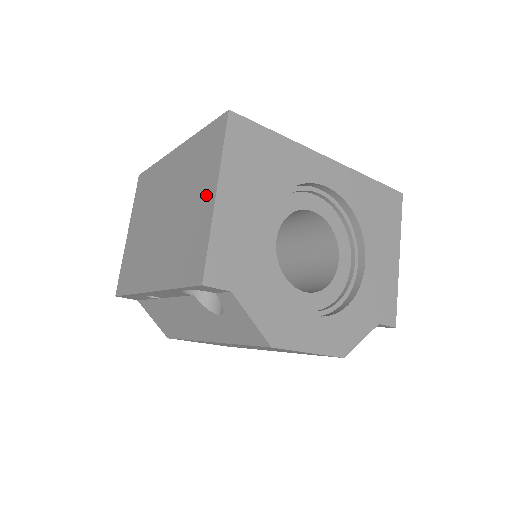
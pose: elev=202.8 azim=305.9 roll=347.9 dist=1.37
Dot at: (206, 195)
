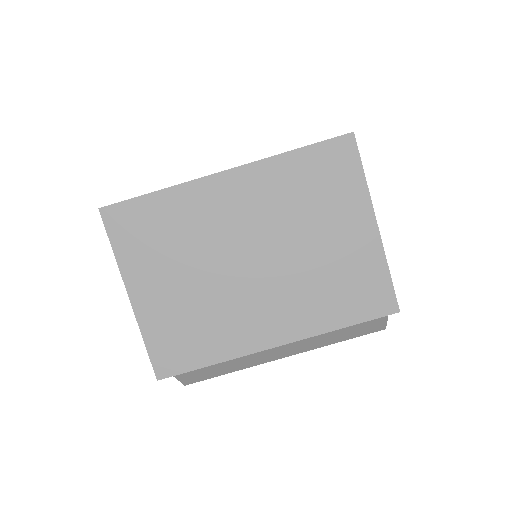
Dot at: (357, 227)
